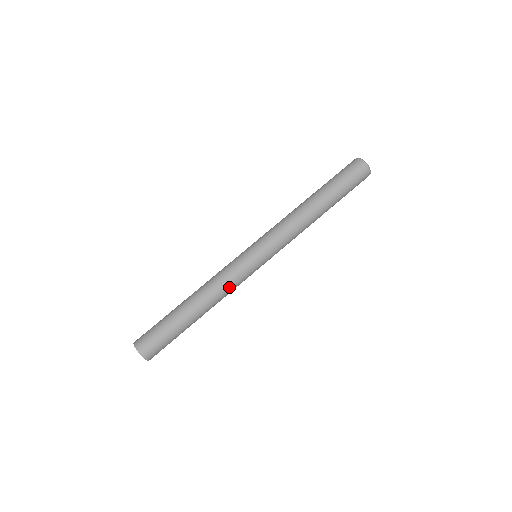
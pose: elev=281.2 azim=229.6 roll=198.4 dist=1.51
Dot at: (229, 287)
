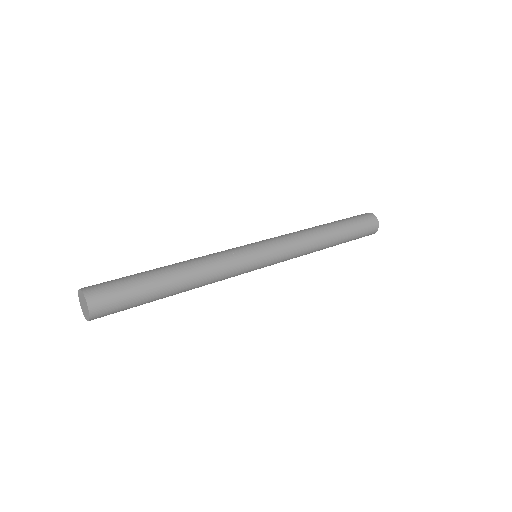
Dot at: (217, 257)
